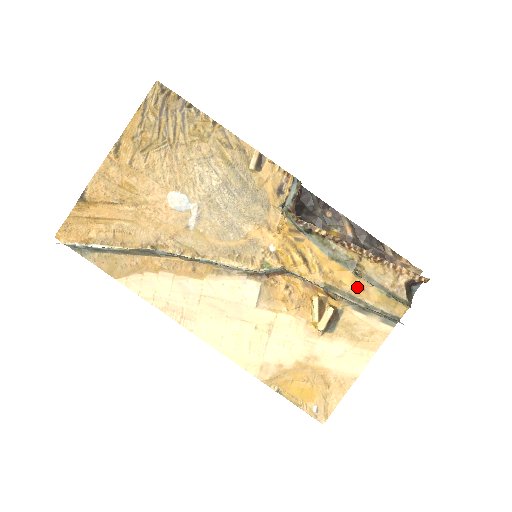
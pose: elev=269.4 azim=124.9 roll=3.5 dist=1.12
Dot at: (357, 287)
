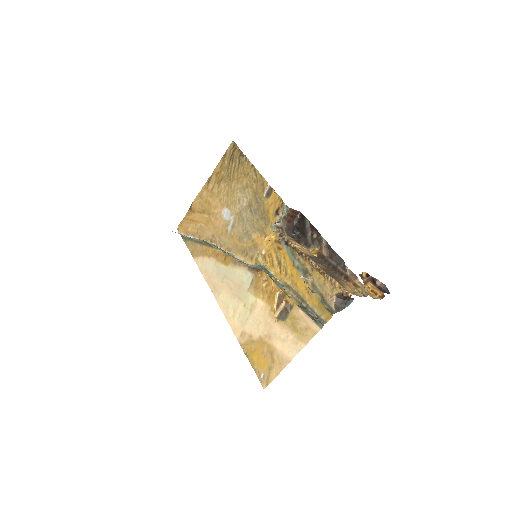
Dot at: (304, 290)
